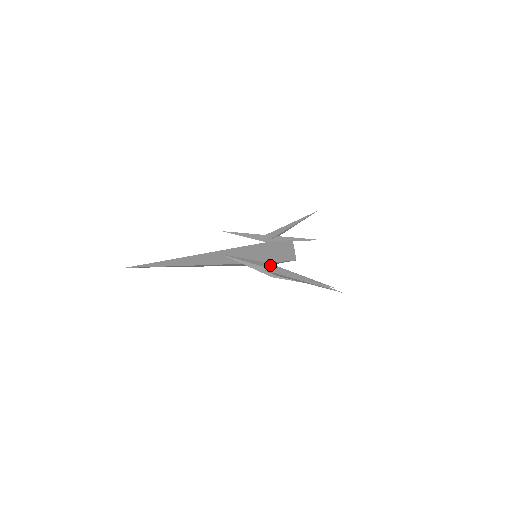
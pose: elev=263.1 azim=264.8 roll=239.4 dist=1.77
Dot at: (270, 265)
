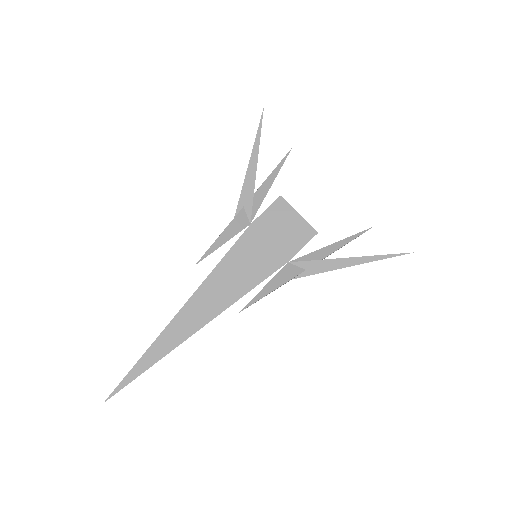
Dot at: (294, 265)
